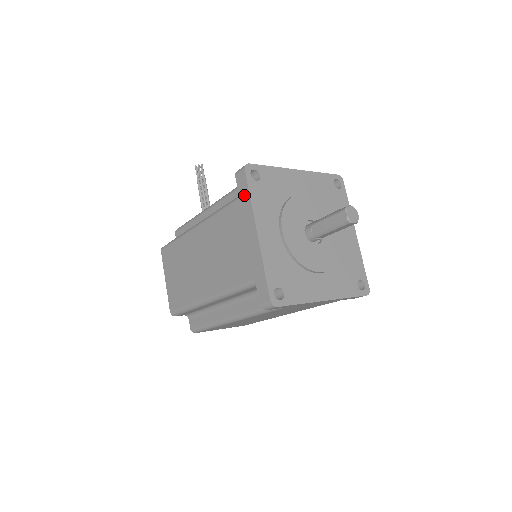
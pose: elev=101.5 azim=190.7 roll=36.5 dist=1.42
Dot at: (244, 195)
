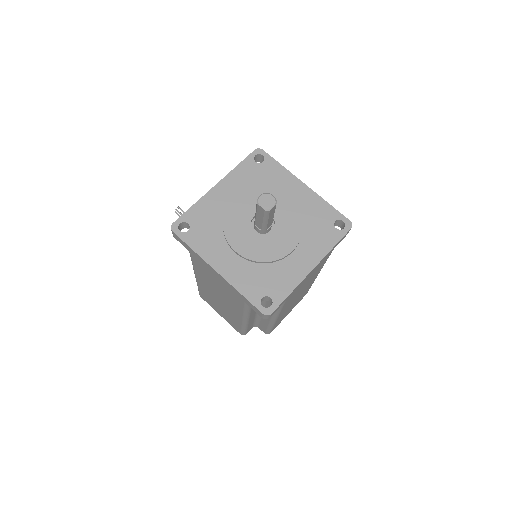
Dot at: (188, 249)
